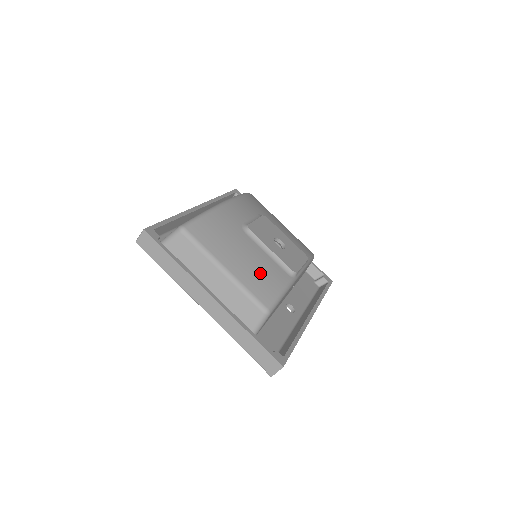
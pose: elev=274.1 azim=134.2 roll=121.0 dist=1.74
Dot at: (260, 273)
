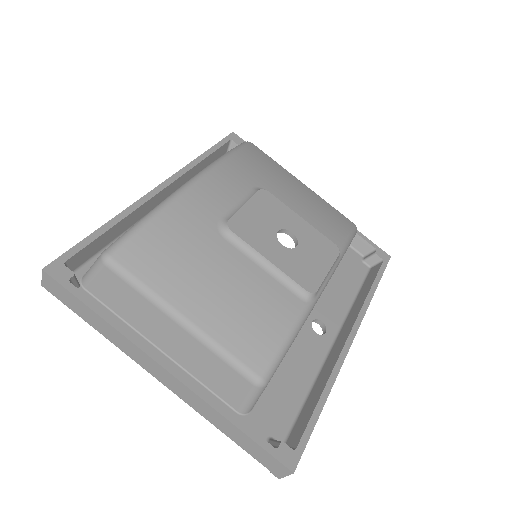
Dot at: (248, 311)
